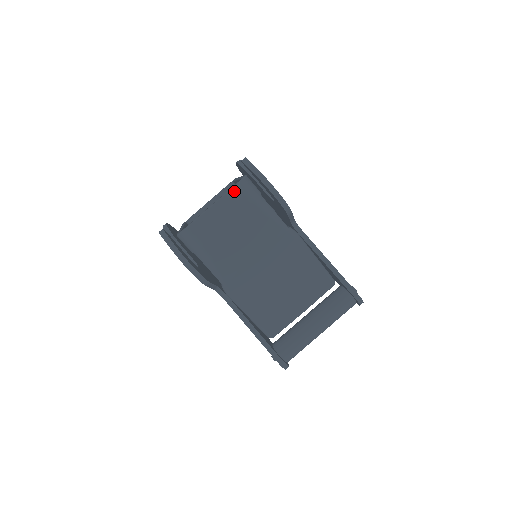
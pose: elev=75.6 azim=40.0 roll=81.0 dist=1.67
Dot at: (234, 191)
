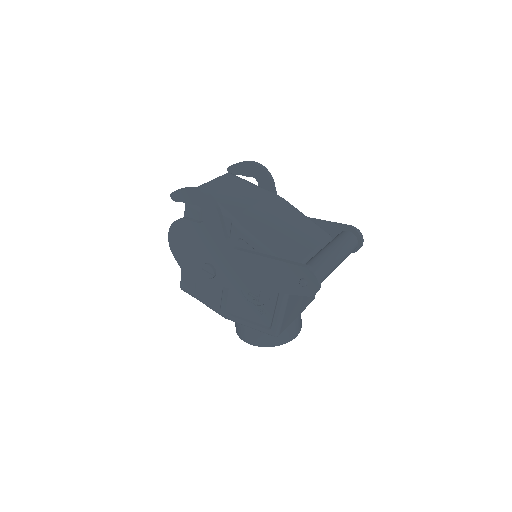
Dot at: (226, 175)
